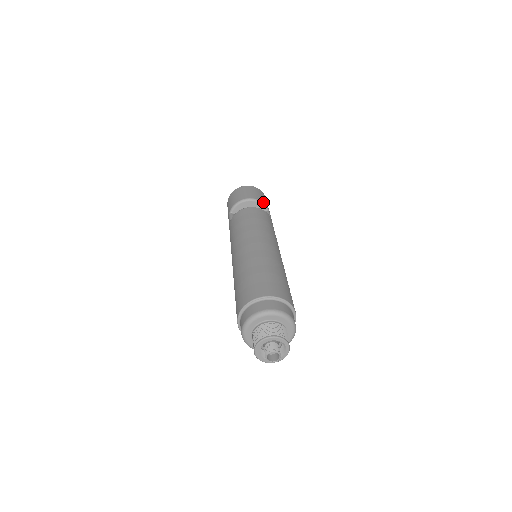
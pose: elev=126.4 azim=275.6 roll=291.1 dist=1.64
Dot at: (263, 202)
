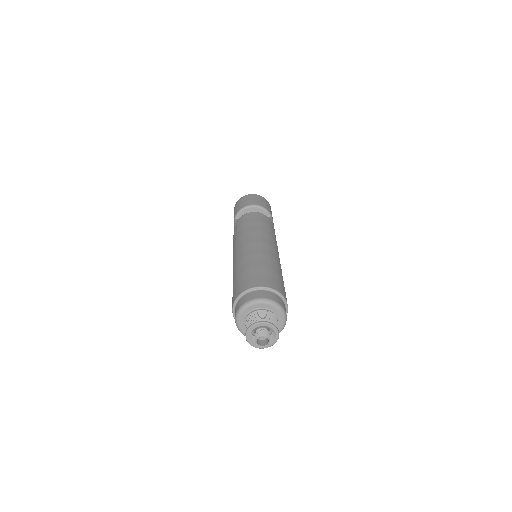
Dot at: (266, 208)
